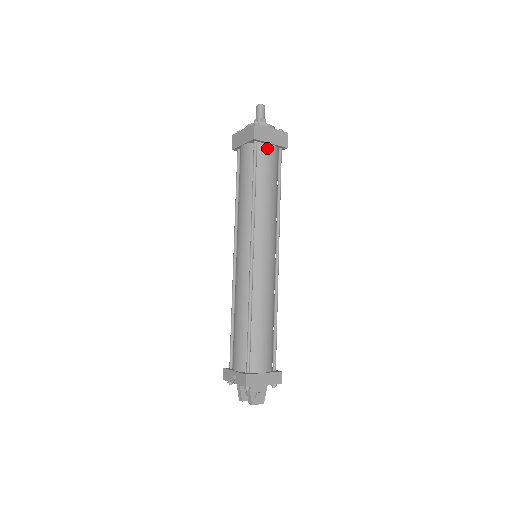
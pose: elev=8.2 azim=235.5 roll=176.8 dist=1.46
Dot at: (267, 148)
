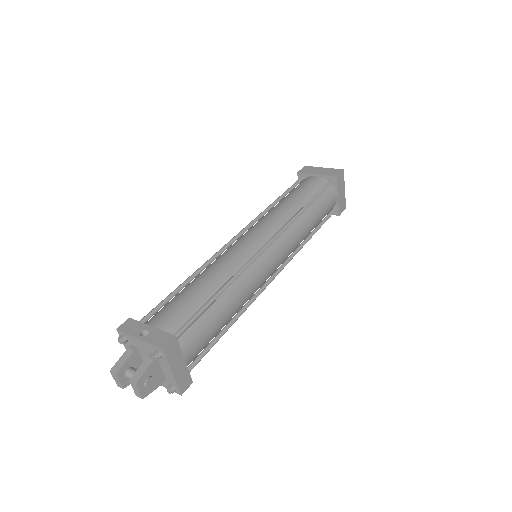
Dot at: (334, 195)
